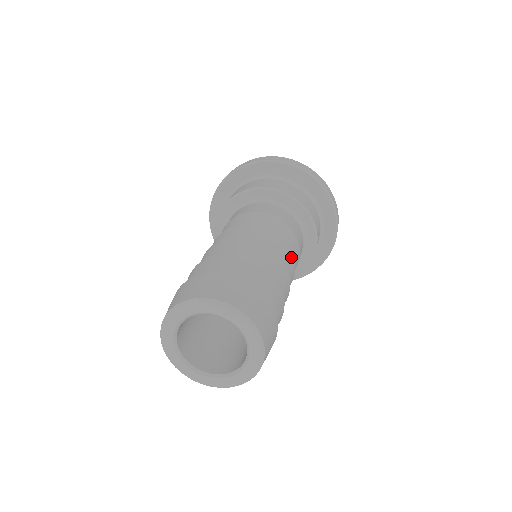
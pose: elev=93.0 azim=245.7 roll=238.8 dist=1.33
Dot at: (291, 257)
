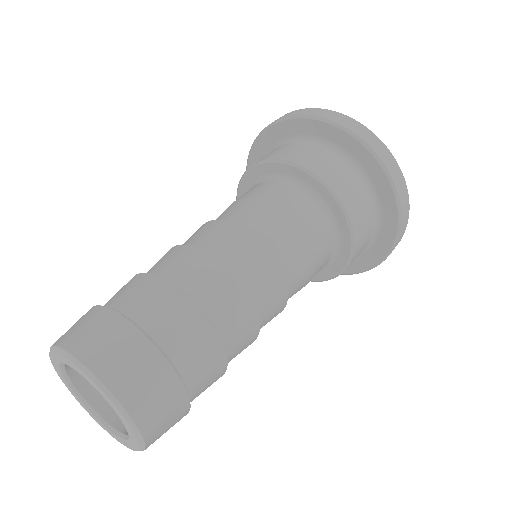
Dot at: (270, 264)
